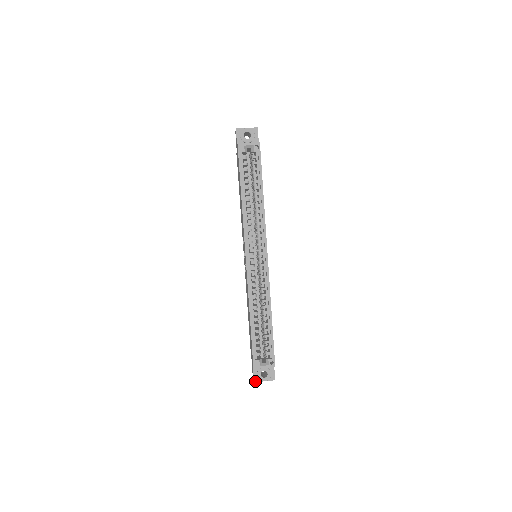
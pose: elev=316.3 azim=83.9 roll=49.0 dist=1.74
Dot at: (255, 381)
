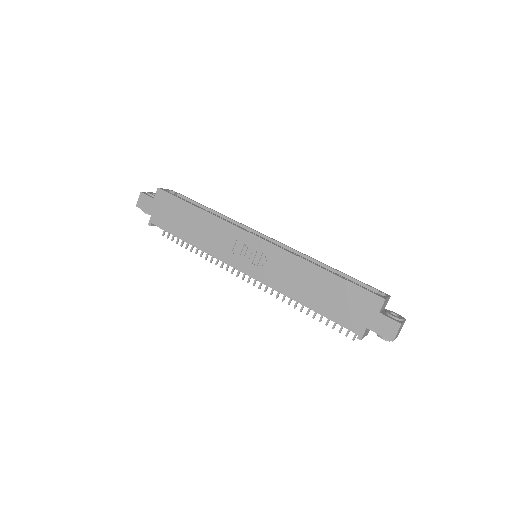
Dot at: (400, 323)
